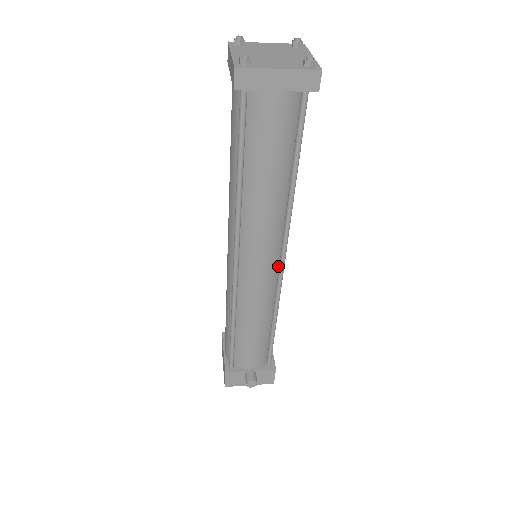
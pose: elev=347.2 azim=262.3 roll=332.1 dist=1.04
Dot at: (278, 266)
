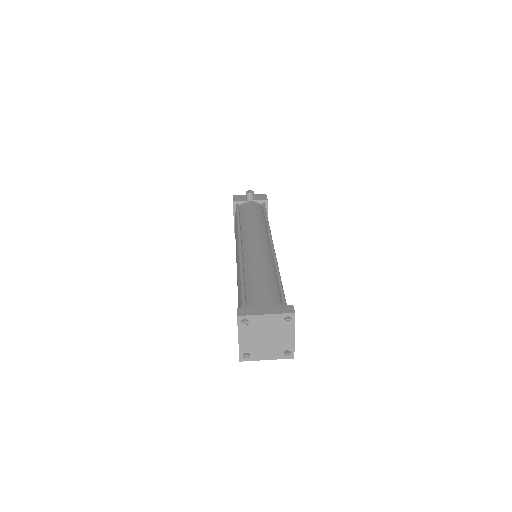
Dot at: occluded
